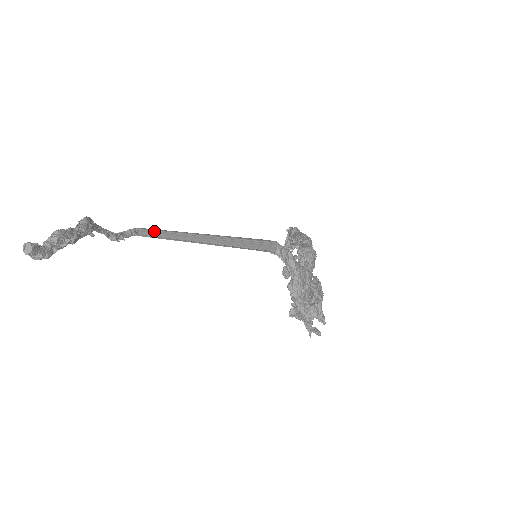
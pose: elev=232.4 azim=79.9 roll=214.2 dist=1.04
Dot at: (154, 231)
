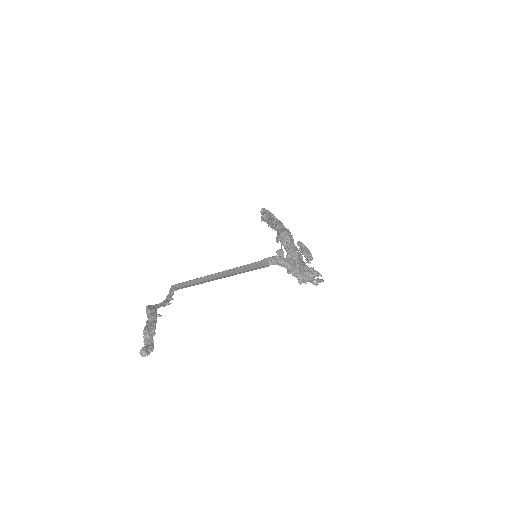
Dot at: (186, 282)
